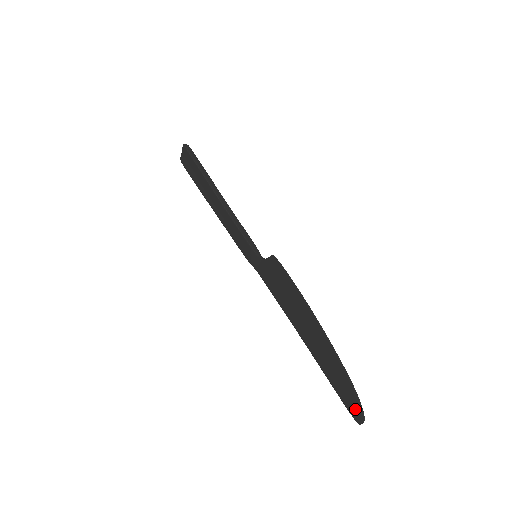
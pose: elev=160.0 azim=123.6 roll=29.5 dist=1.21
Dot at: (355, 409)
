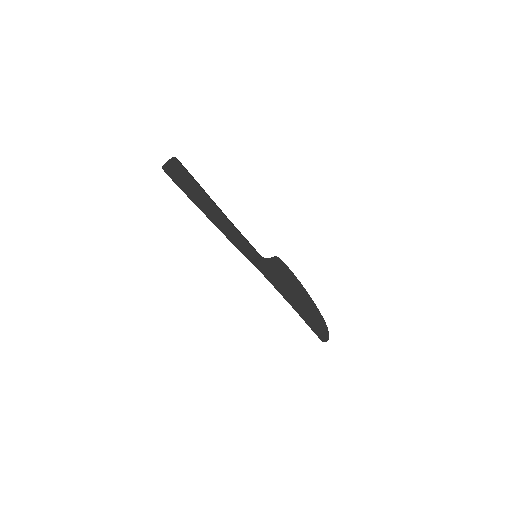
Dot at: (324, 335)
